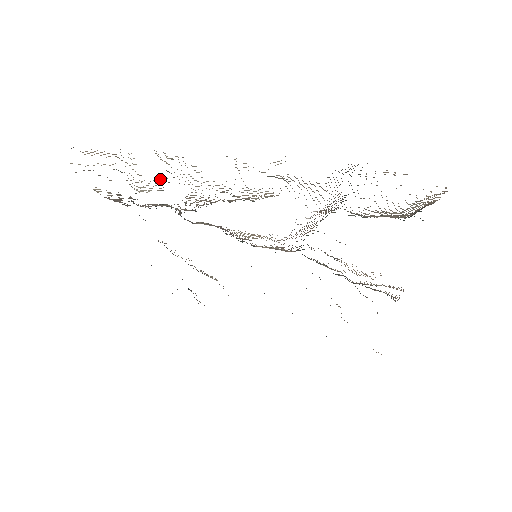
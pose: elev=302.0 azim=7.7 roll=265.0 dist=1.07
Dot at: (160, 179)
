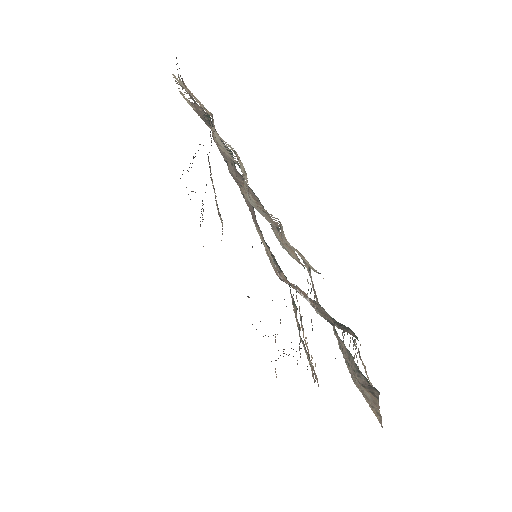
Dot at: (232, 157)
